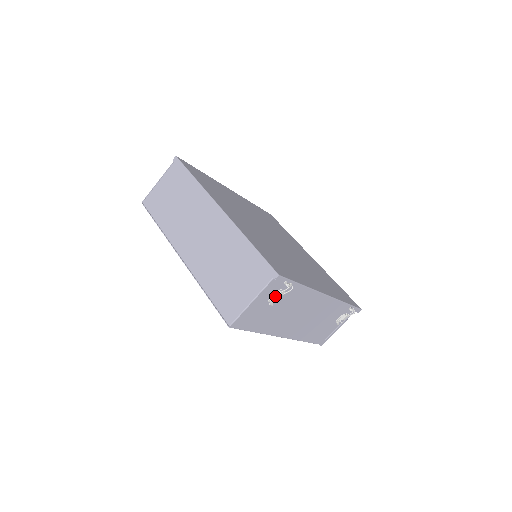
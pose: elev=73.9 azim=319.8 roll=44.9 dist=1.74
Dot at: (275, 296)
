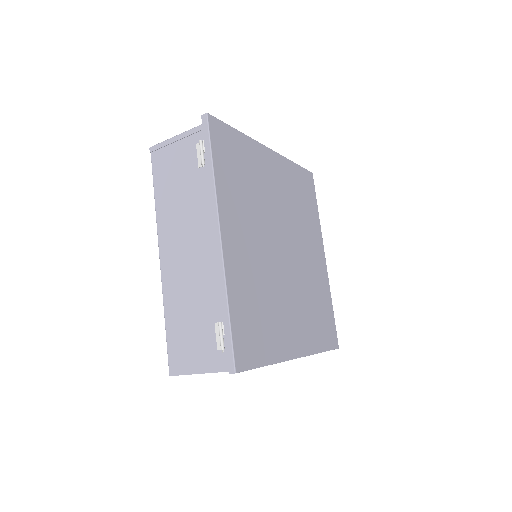
Dot at: occluded
